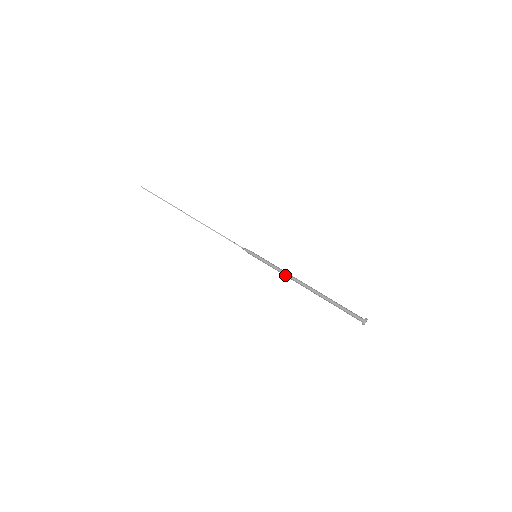
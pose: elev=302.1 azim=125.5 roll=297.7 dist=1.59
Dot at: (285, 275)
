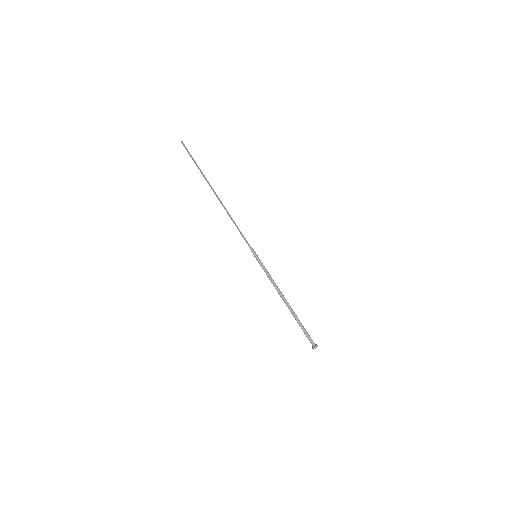
Dot at: (273, 283)
